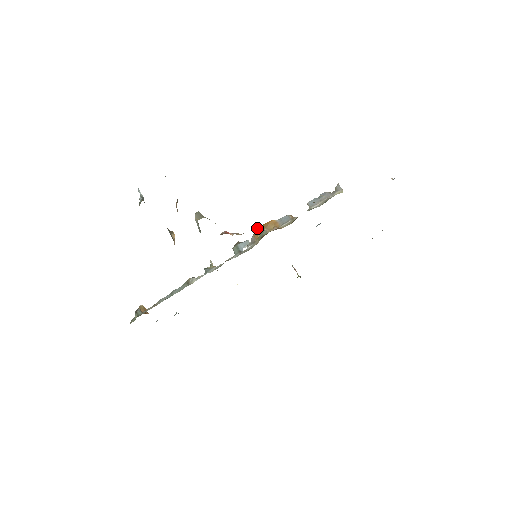
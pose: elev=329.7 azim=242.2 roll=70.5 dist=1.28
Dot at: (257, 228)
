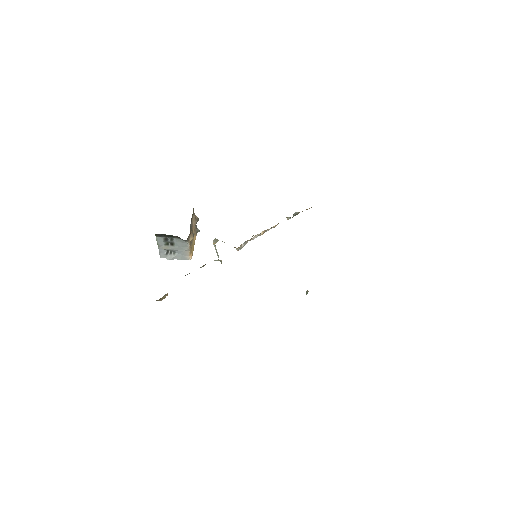
Dot at: occluded
